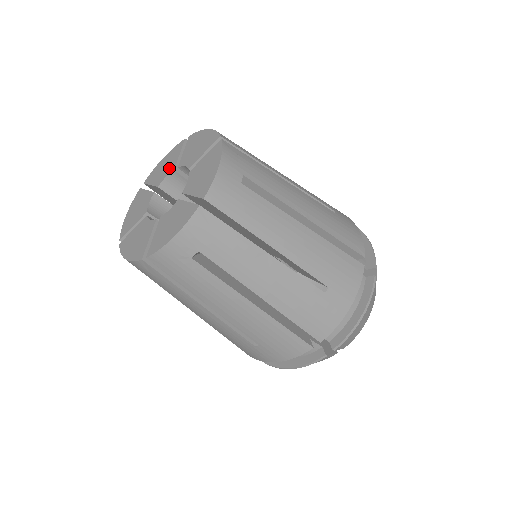
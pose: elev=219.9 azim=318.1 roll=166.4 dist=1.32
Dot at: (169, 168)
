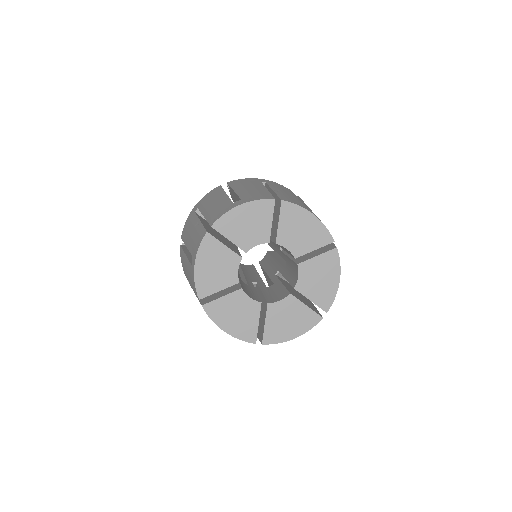
Dot at: (298, 246)
